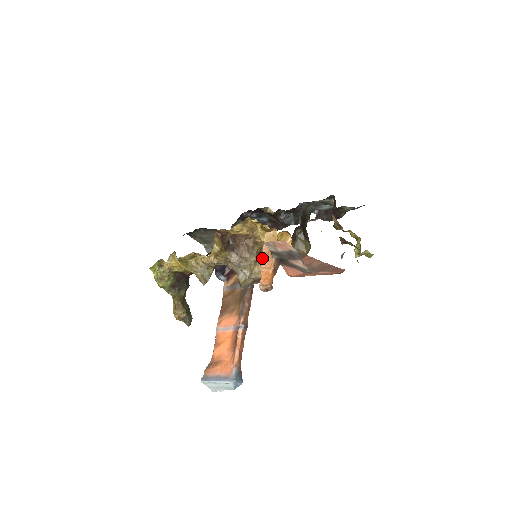
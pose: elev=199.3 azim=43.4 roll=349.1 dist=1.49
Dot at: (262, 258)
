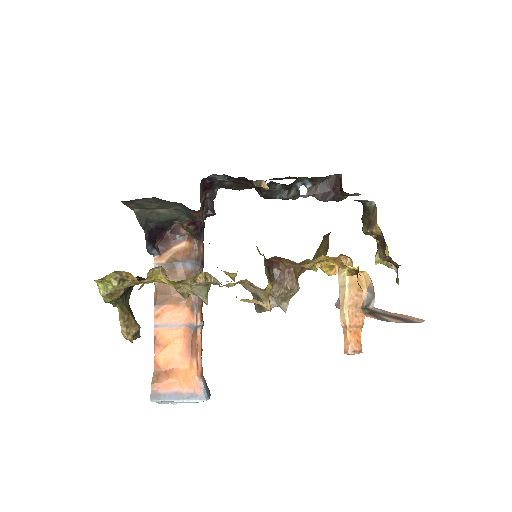
Dot at: (349, 312)
